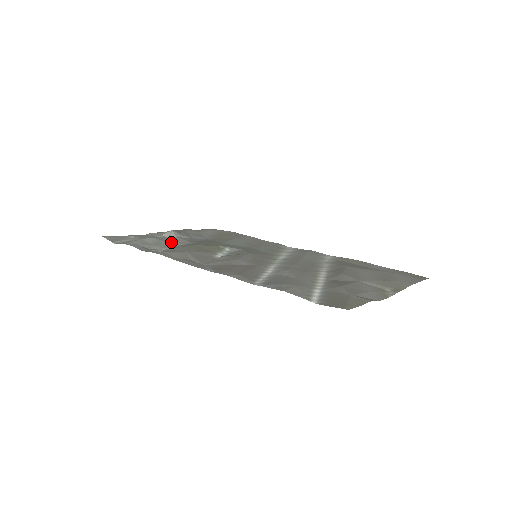
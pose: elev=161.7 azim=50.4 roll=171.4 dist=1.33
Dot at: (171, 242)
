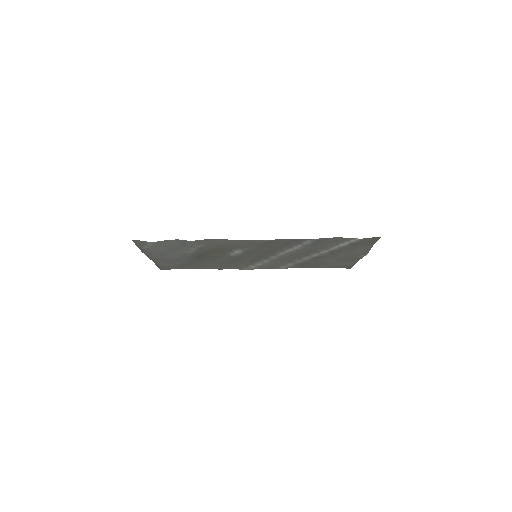
Dot at: (183, 251)
